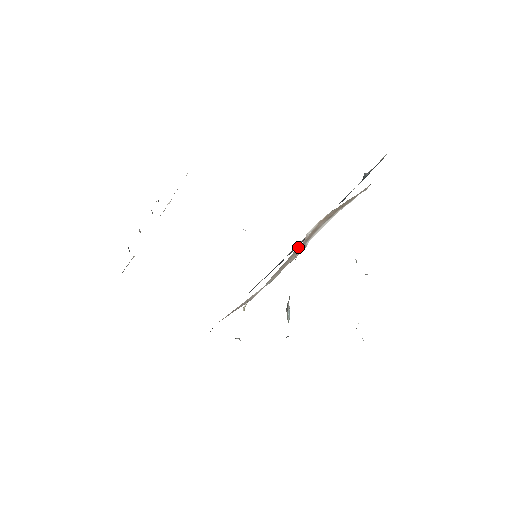
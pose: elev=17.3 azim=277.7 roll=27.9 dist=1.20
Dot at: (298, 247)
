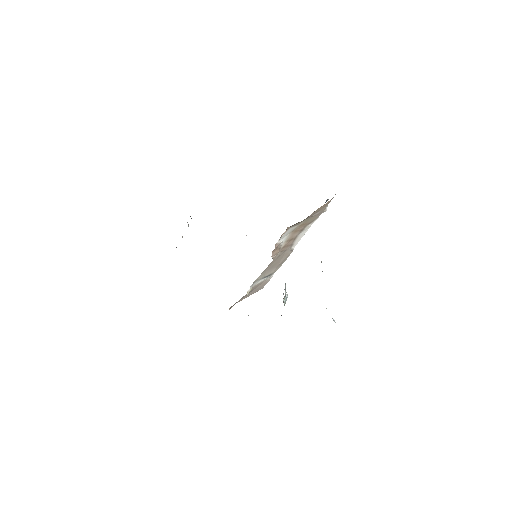
Dot at: (281, 251)
